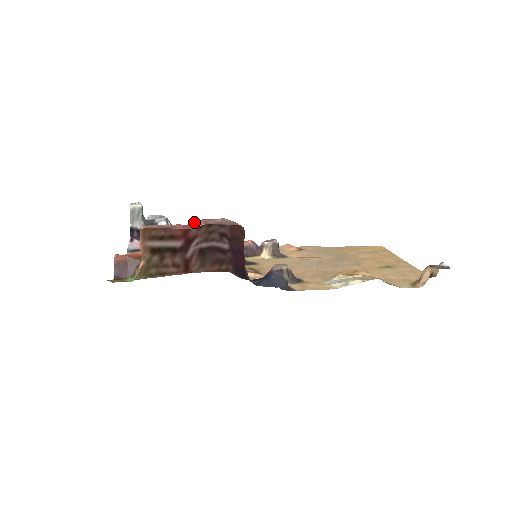
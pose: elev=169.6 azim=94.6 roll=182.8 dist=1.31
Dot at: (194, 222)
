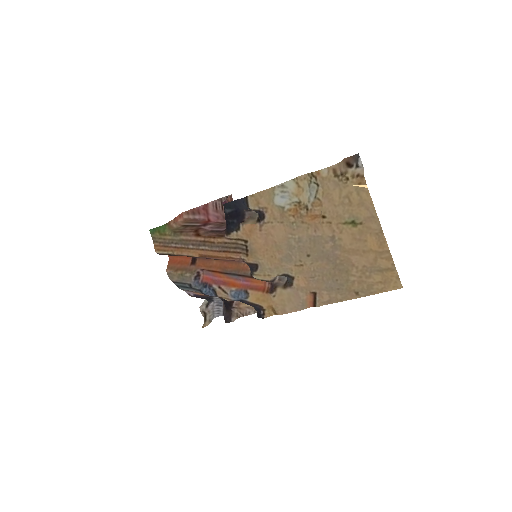
Dot at: (213, 218)
